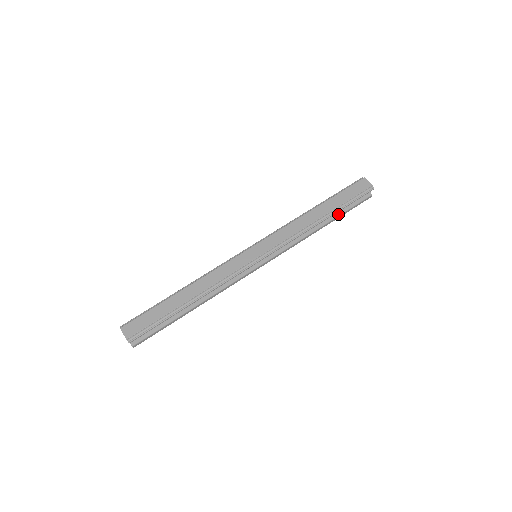
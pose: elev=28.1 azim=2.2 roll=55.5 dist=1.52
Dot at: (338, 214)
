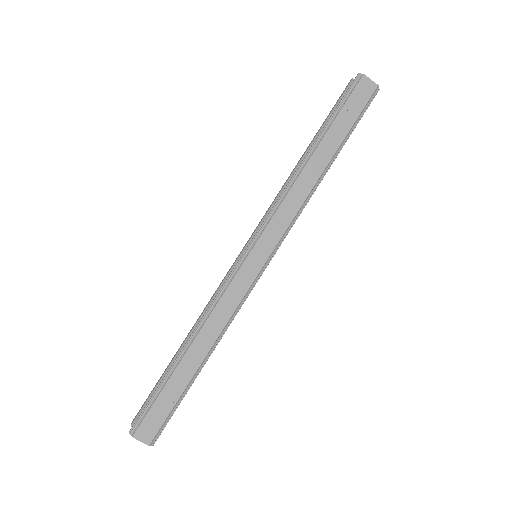
Dot at: occluded
